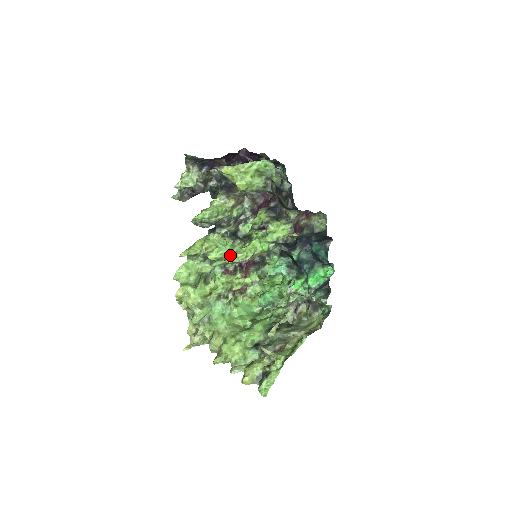
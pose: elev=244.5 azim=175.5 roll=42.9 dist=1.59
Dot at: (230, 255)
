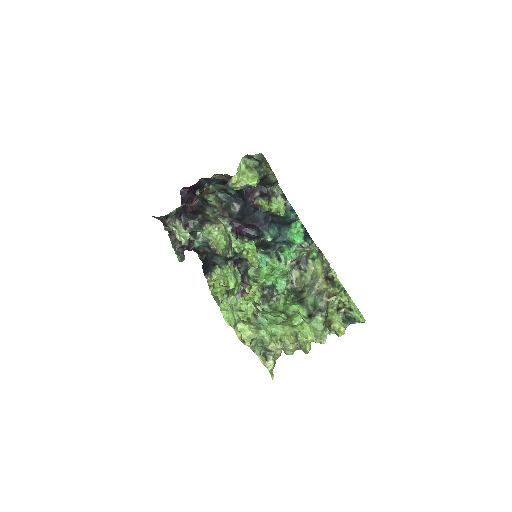
Dot at: (235, 277)
